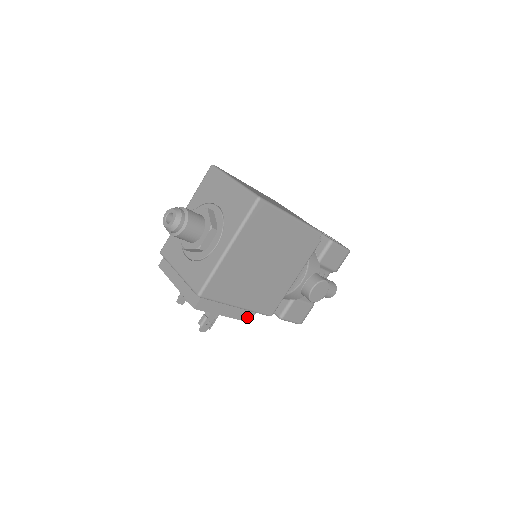
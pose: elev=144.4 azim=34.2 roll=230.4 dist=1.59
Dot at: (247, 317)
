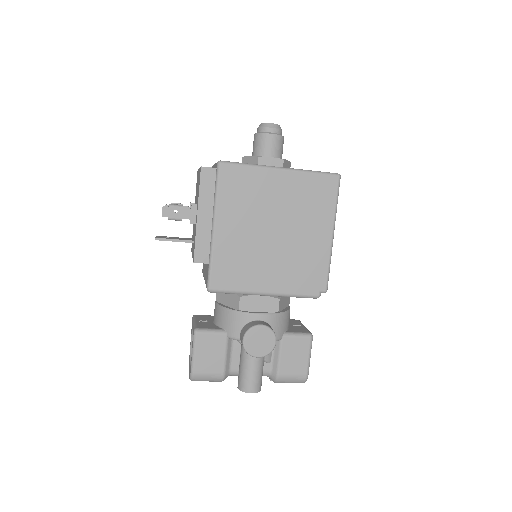
Dot at: (200, 253)
